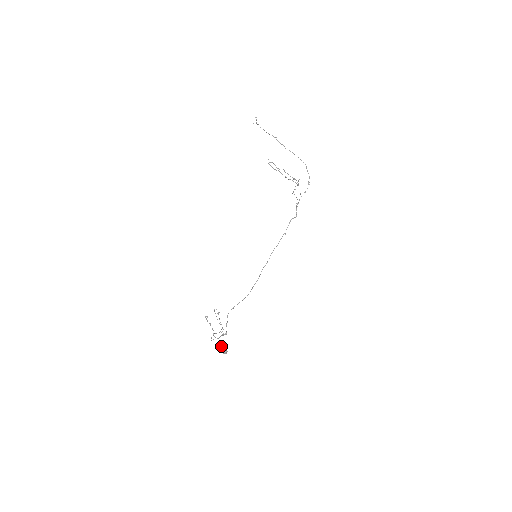
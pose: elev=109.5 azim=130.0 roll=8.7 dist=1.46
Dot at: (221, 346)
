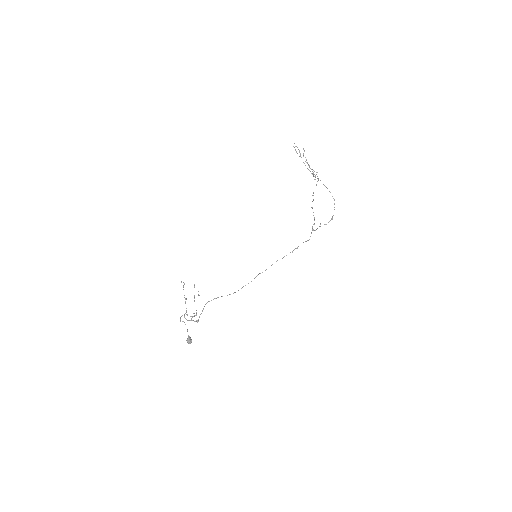
Dot at: occluded
